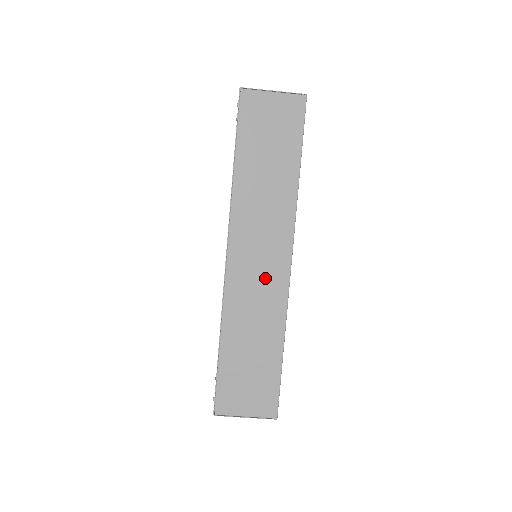
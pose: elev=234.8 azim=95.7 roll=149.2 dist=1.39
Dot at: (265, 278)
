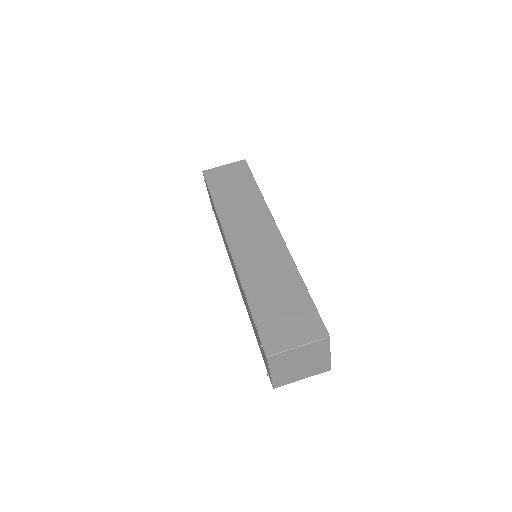
Dot at: (264, 246)
